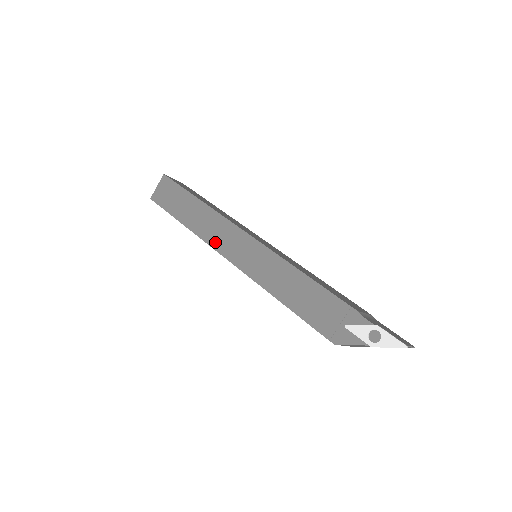
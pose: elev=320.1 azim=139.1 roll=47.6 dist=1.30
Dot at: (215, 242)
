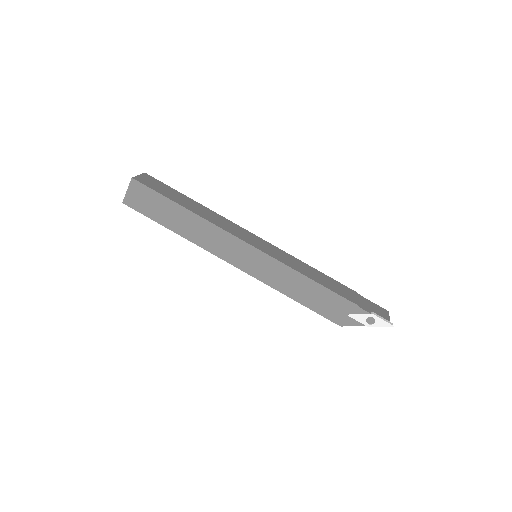
Dot at: (217, 251)
